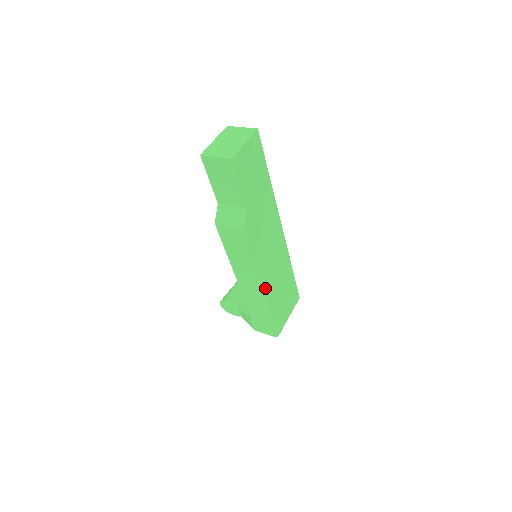
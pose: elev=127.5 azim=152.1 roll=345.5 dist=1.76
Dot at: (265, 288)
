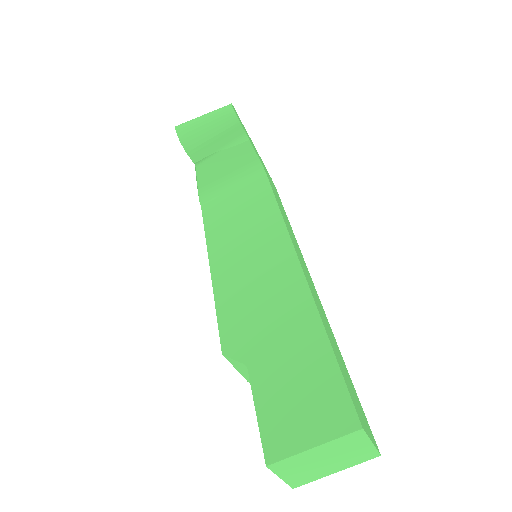
Dot at: occluded
